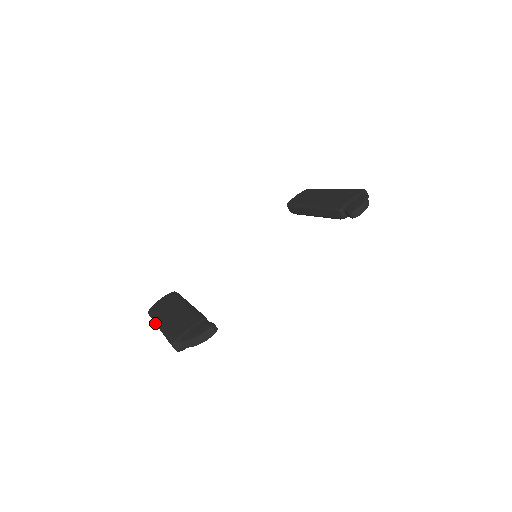
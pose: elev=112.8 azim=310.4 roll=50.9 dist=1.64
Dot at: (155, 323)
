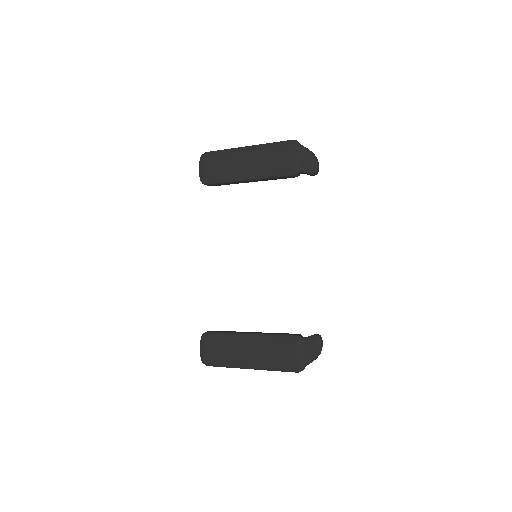
Dot at: occluded
